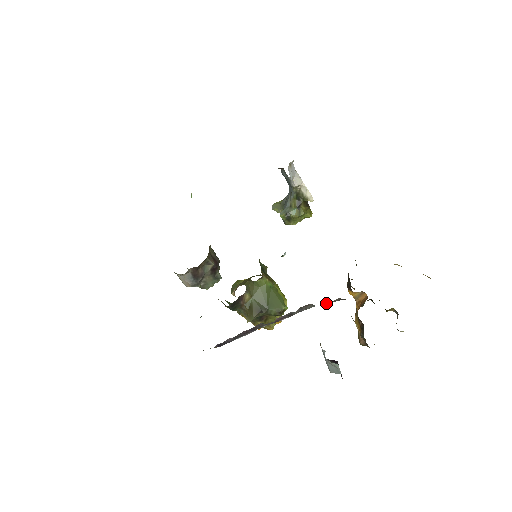
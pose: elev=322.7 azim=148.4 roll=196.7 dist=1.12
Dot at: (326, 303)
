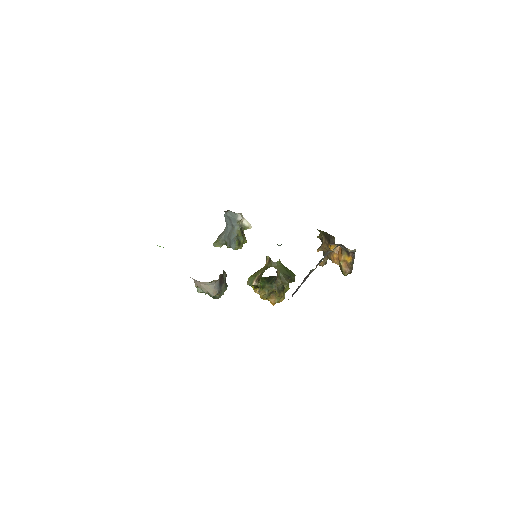
Dot at: occluded
